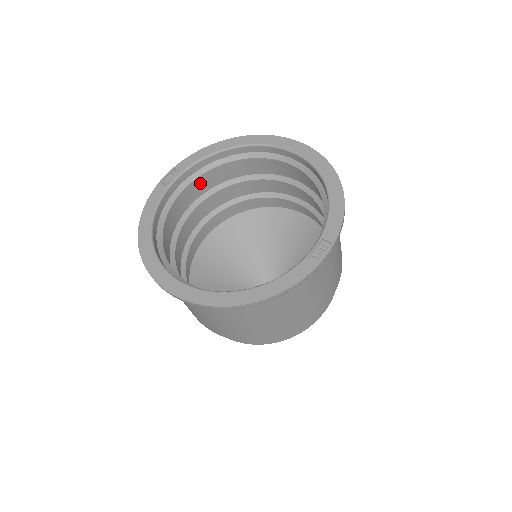
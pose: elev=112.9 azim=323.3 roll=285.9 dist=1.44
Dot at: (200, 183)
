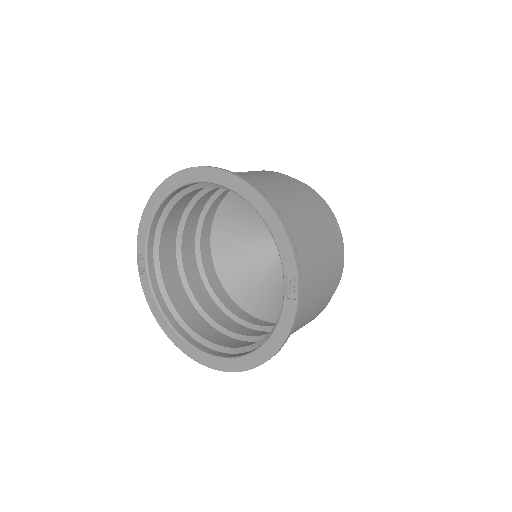
Dot at: (166, 238)
